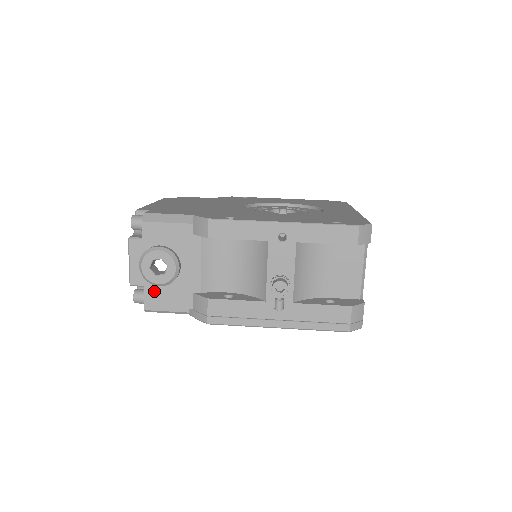
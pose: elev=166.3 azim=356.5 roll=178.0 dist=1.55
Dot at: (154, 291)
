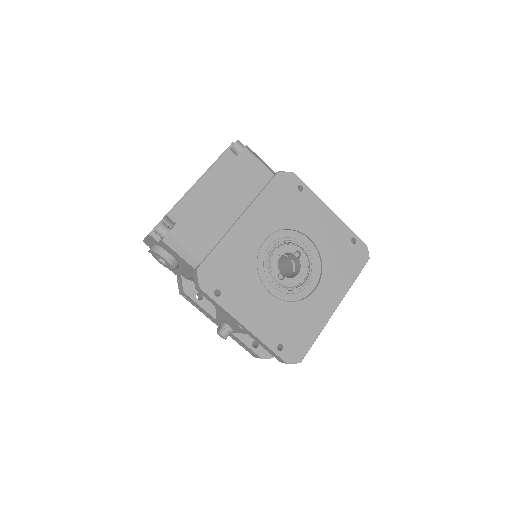
Dot at: occluded
